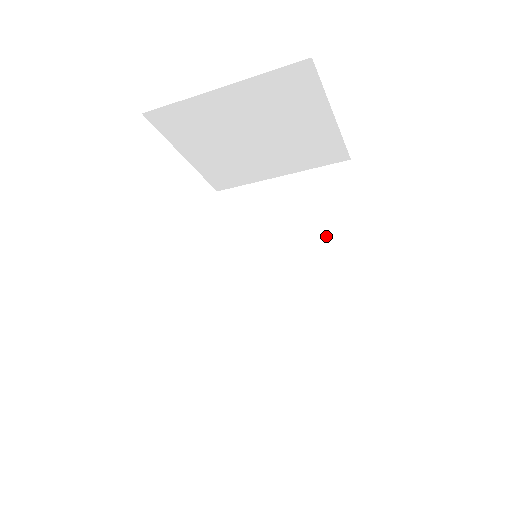
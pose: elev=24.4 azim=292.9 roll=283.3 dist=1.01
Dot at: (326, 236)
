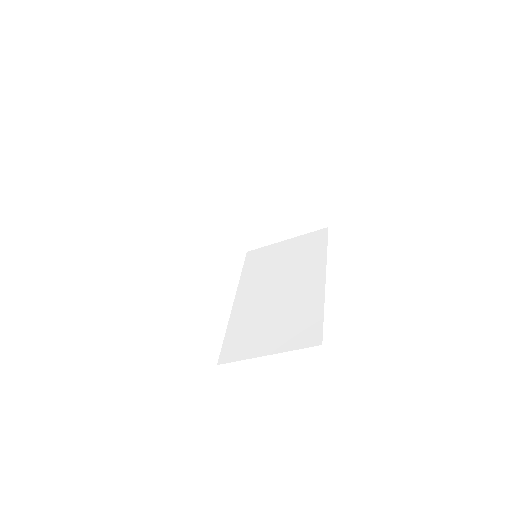
Dot at: (307, 264)
